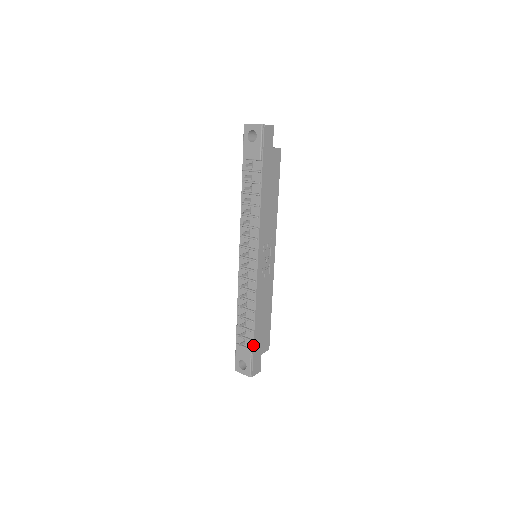
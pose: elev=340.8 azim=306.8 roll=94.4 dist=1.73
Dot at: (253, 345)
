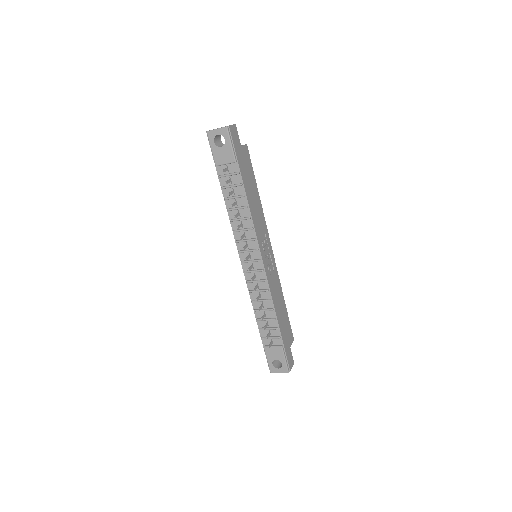
Dot at: (282, 341)
